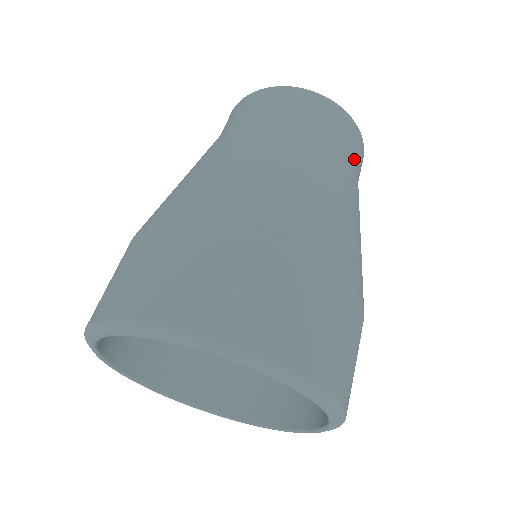
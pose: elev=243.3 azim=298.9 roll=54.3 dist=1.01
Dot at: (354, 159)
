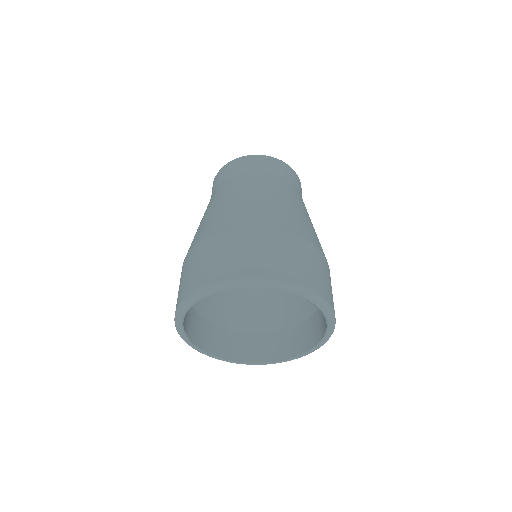
Dot at: (291, 181)
